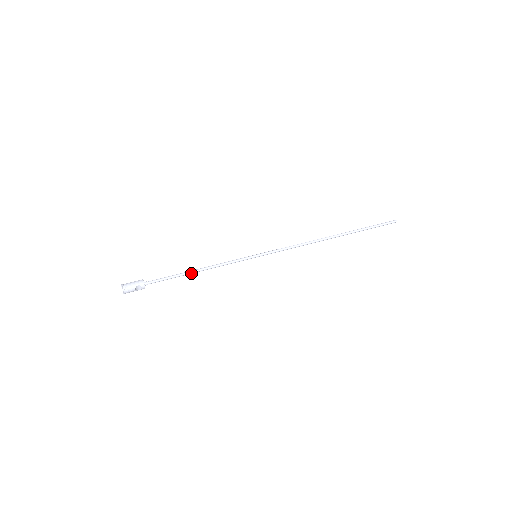
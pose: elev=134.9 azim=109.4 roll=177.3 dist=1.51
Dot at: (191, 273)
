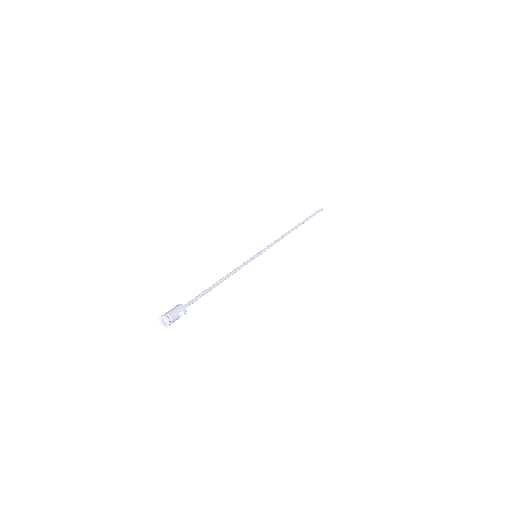
Dot at: (217, 285)
